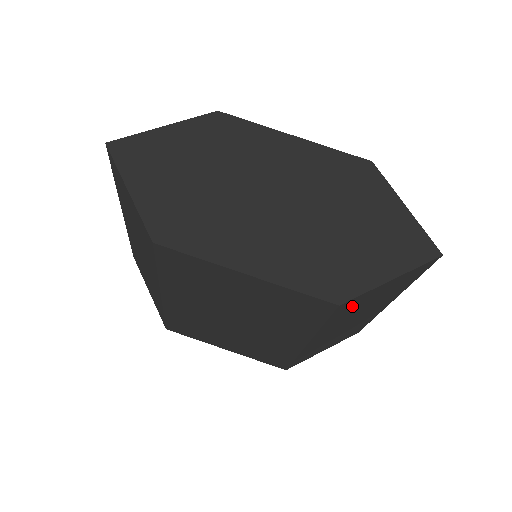
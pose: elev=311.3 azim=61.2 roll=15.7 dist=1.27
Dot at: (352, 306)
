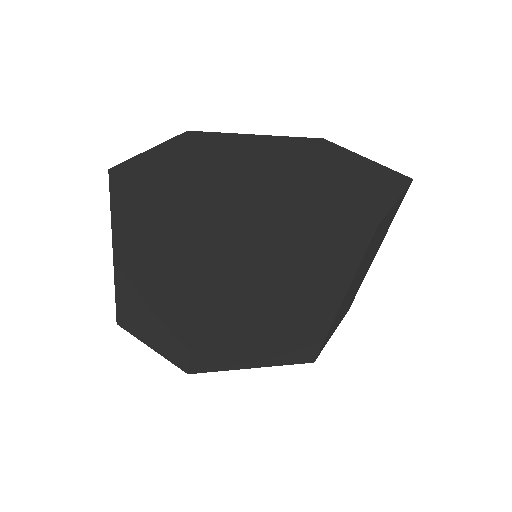
Dot at: (376, 237)
